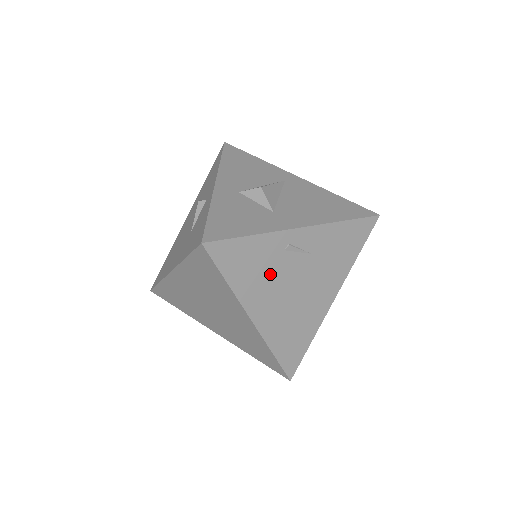
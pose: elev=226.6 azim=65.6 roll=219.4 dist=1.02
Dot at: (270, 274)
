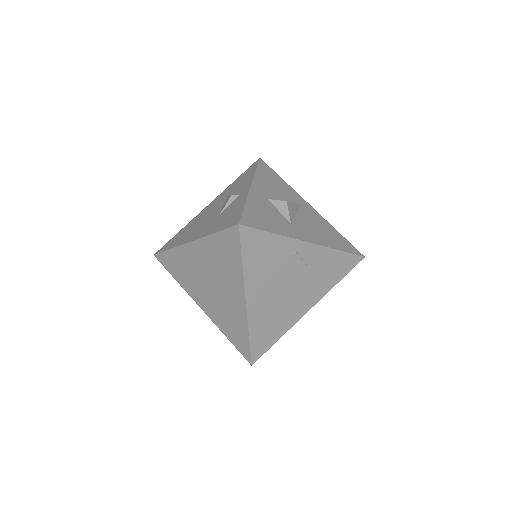
Dot at: (274, 270)
